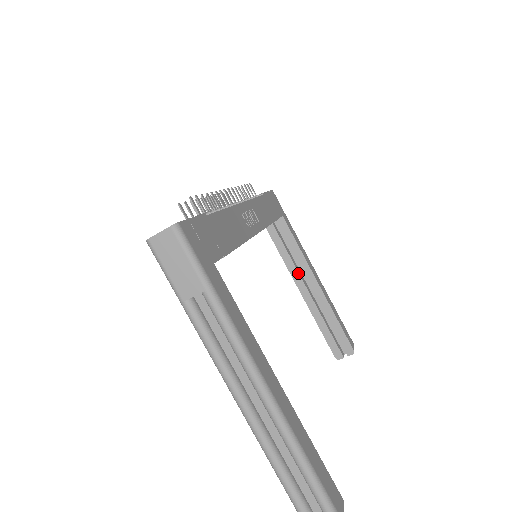
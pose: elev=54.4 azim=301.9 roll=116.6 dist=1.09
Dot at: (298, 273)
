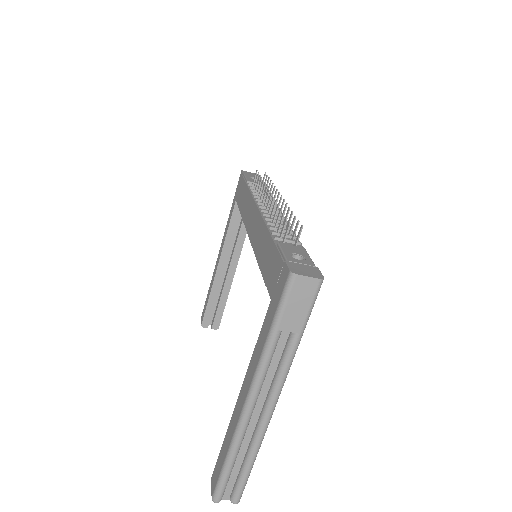
Dot at: occluded
